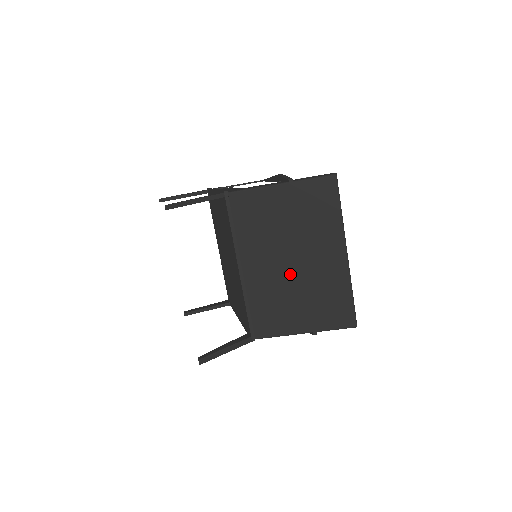
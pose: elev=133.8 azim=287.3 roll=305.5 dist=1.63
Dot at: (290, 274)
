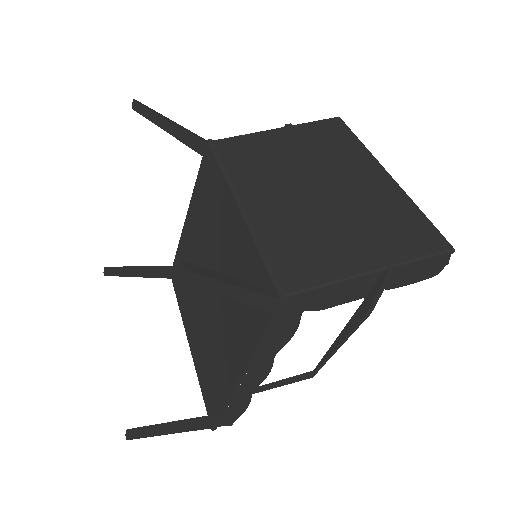
Dot at: (318, 201)
